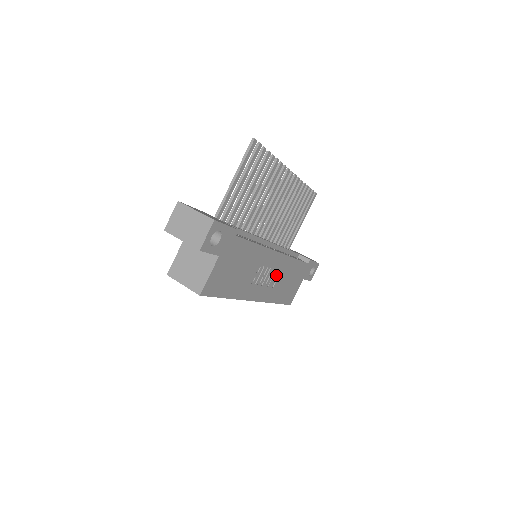
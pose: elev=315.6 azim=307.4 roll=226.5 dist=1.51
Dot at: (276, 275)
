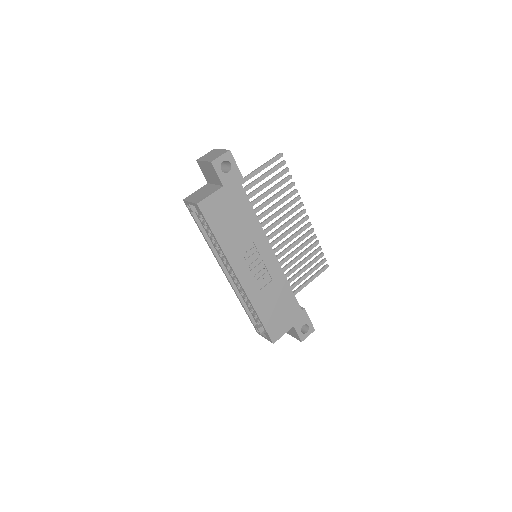
Dot at: (266, 278)
